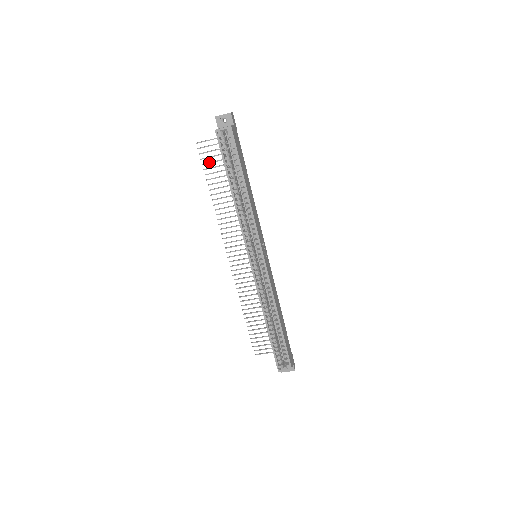
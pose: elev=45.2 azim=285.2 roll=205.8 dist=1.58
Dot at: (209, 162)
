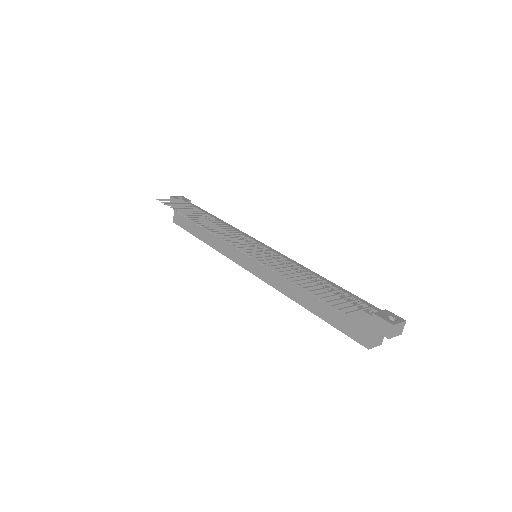
Dot at: occluded
